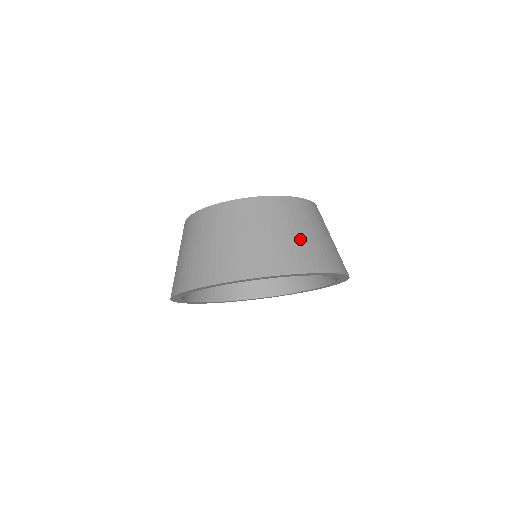
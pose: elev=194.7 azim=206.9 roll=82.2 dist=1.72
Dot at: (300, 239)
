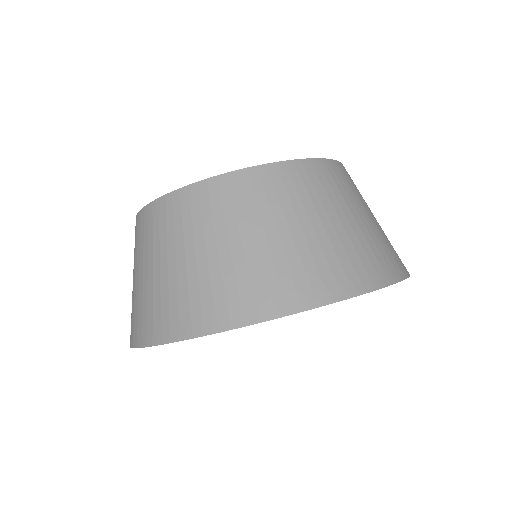
Dot at: (223, 261)
